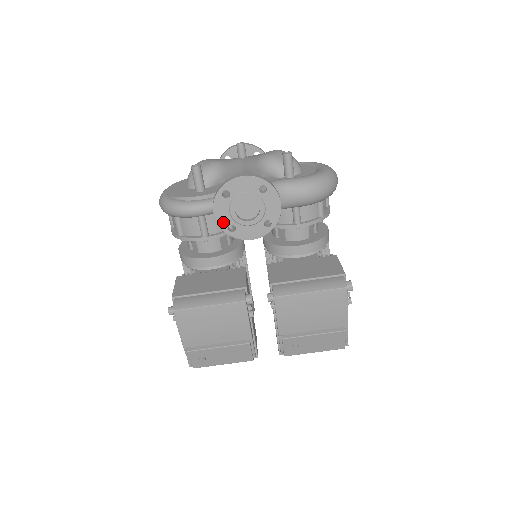
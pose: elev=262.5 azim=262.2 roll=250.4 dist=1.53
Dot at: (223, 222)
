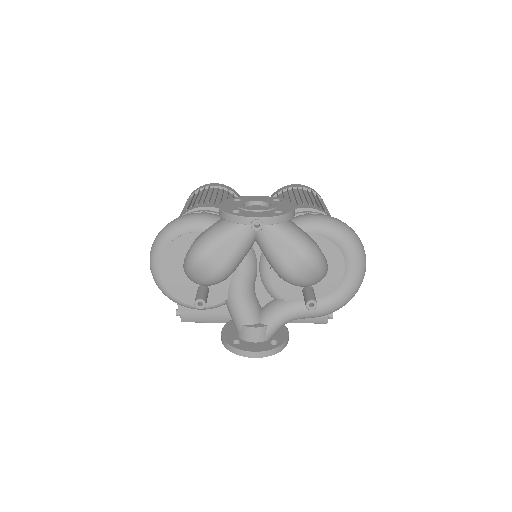
Dot at: occluded
